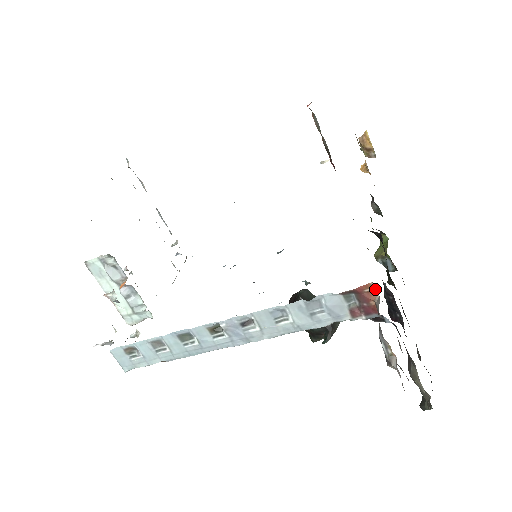
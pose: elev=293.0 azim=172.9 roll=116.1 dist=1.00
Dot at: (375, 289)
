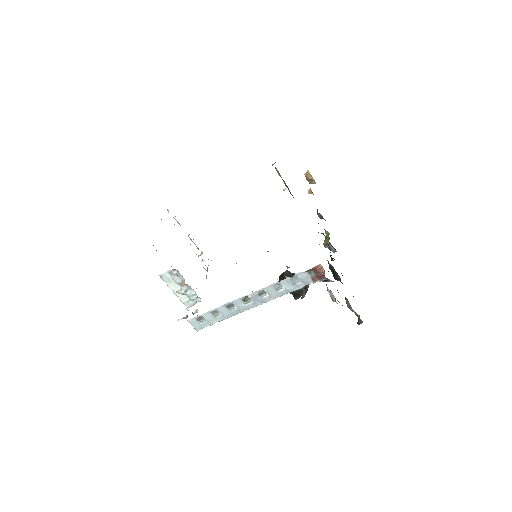
Dot at: (322, 267)
